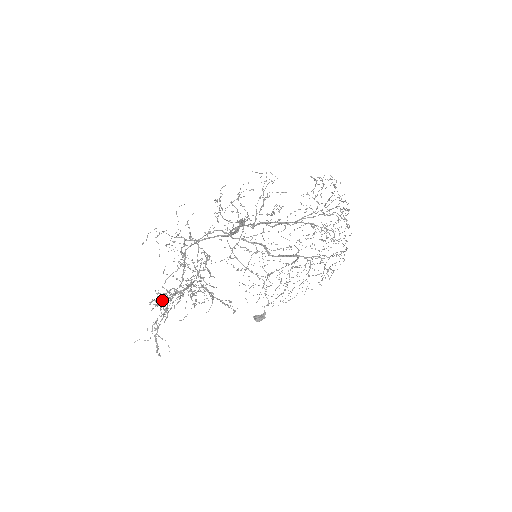
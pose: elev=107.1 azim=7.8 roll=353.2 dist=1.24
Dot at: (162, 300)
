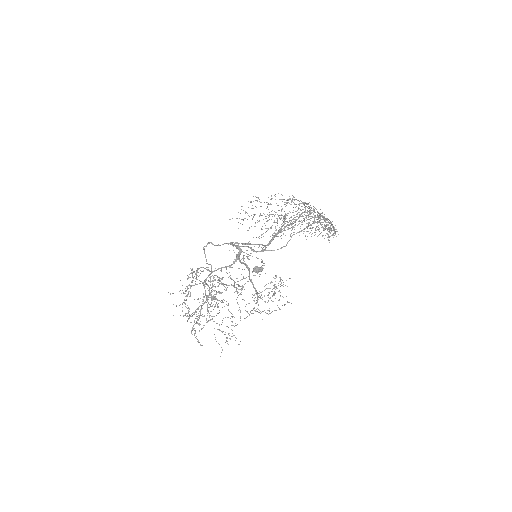
Dot at: occluded
